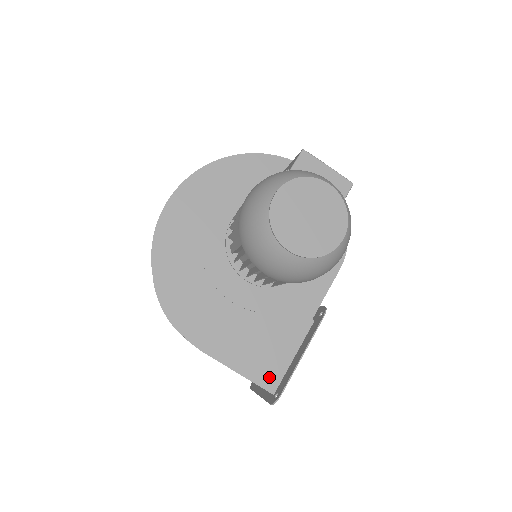
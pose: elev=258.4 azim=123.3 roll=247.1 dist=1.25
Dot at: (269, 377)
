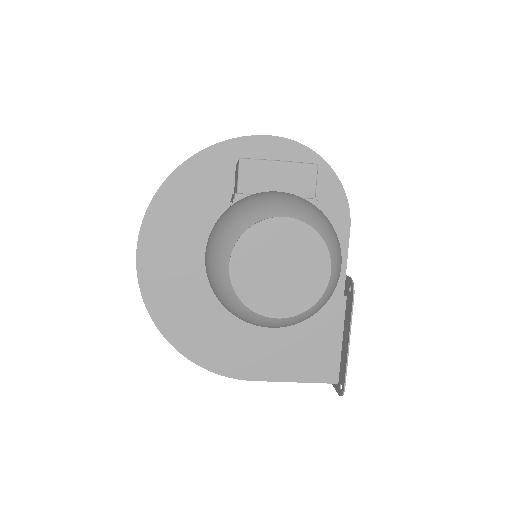
Dot at: (326, 371)
